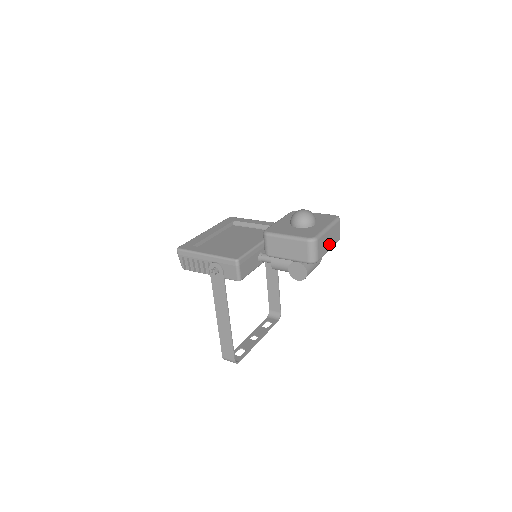
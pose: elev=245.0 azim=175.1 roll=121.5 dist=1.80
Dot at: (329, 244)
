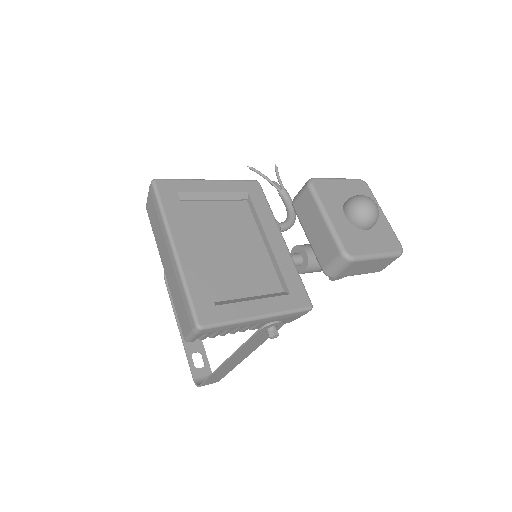
Dot at: occluded
